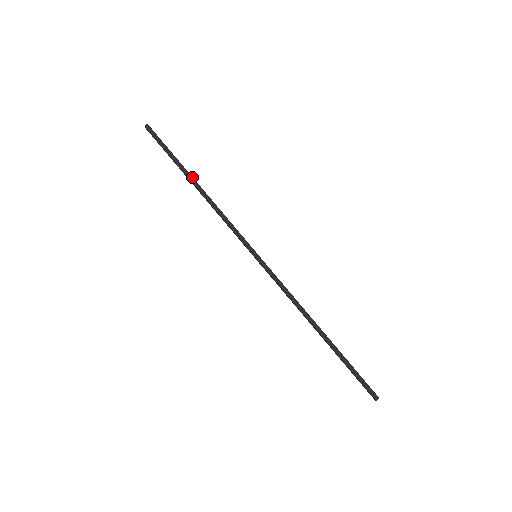
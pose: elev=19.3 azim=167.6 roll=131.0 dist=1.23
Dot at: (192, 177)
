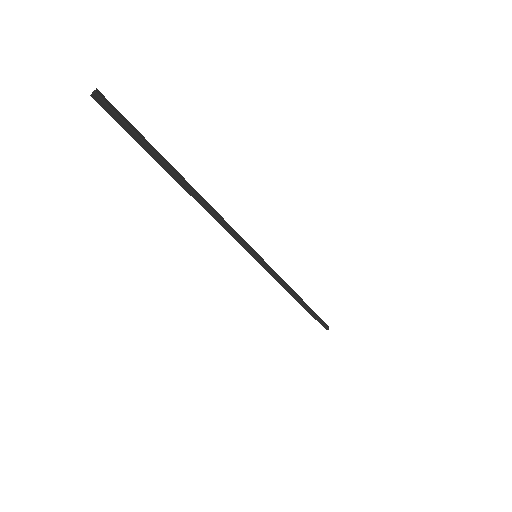
Dot at: (183, 178)
